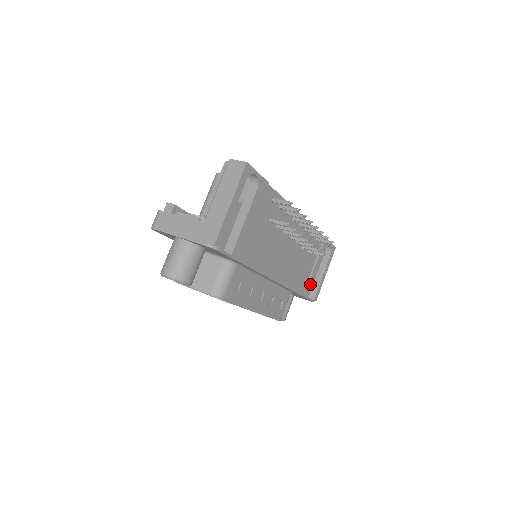
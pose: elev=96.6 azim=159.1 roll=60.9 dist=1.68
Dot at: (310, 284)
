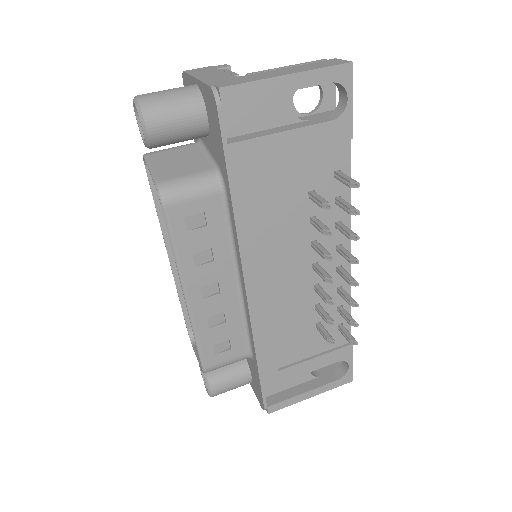
Dot at: (282, 375)
